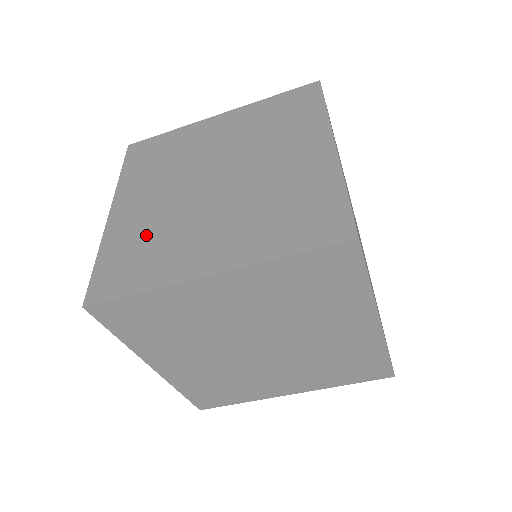
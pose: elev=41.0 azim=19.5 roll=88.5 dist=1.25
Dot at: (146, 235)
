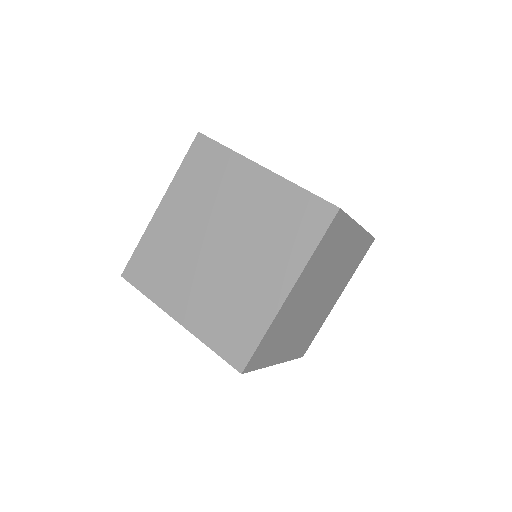
Dot at: (222, 310)
